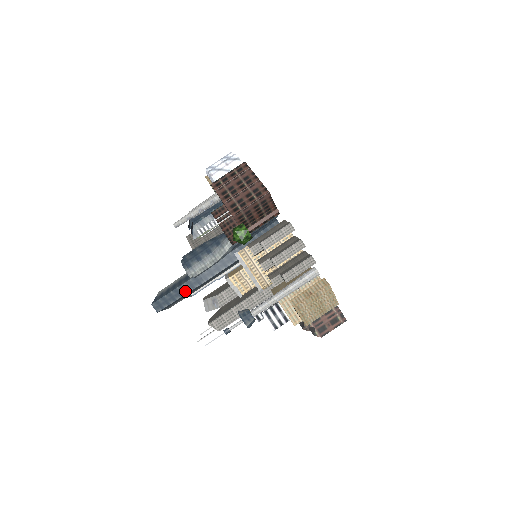
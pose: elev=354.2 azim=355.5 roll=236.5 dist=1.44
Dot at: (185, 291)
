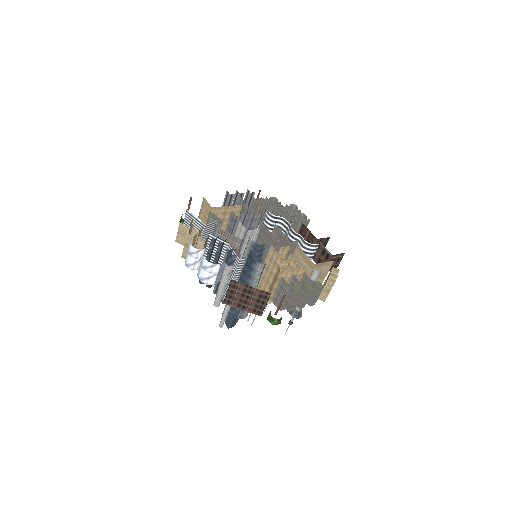
Dot at: occluded
